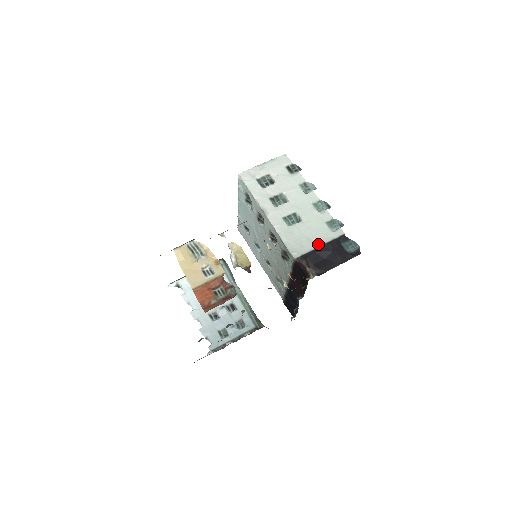
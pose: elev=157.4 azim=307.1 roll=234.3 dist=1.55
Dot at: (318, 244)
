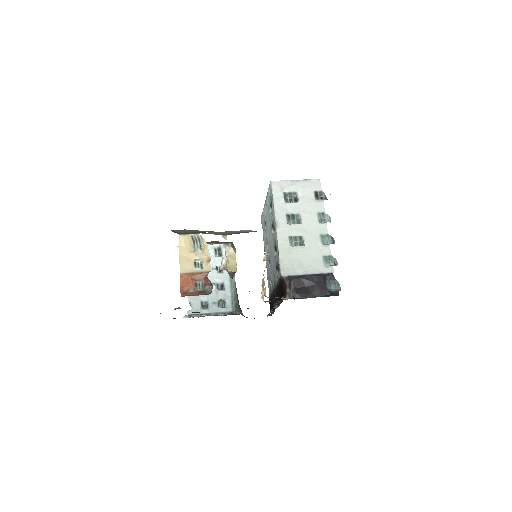
Dot at: (307, 272)
